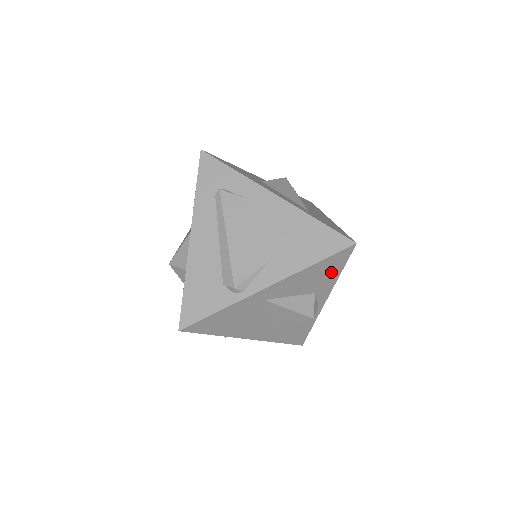
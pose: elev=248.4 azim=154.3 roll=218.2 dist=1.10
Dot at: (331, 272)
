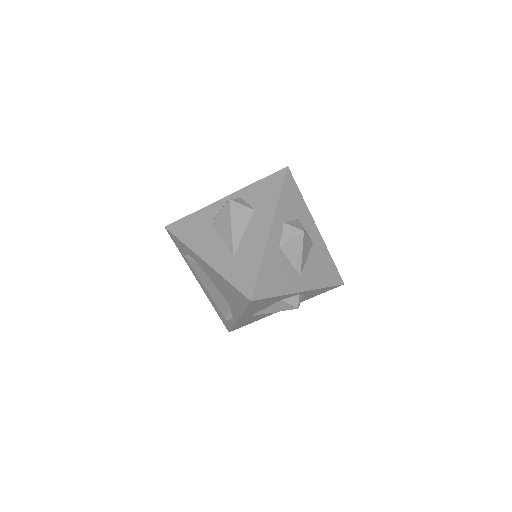
Dot at: (268, 301)
